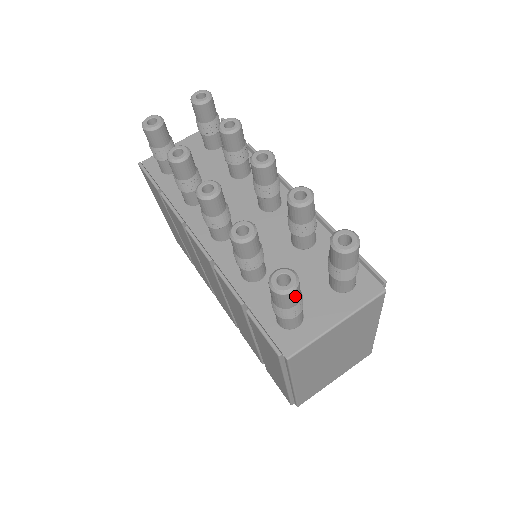
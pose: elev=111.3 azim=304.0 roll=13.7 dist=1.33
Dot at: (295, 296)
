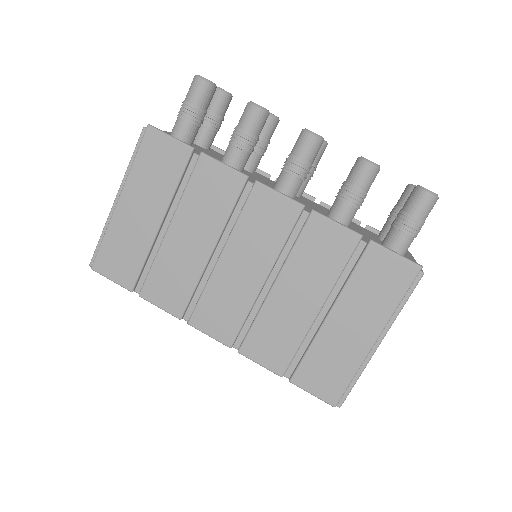
Dot at: (432, 207)
